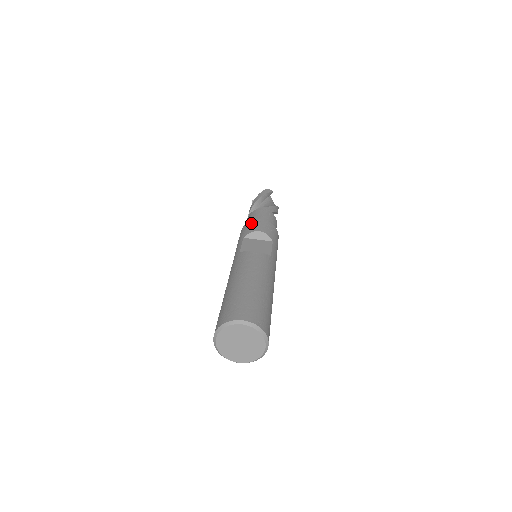
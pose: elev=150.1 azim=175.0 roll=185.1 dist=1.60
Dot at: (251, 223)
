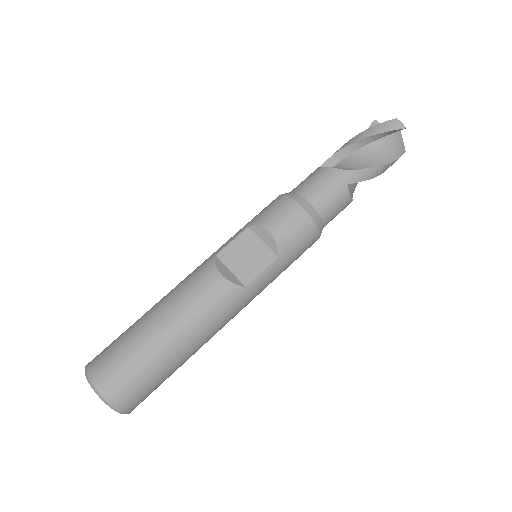
Dot at: (281, 204)
